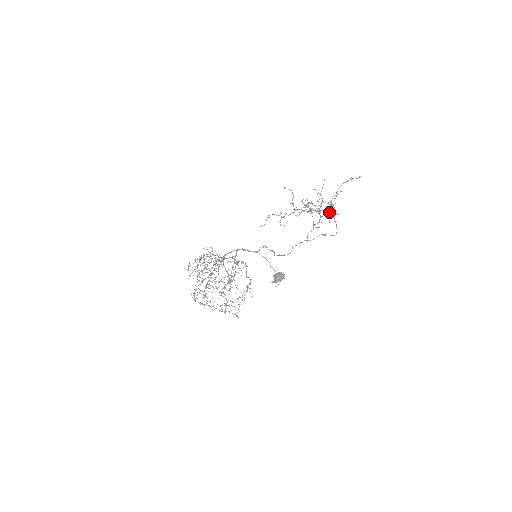
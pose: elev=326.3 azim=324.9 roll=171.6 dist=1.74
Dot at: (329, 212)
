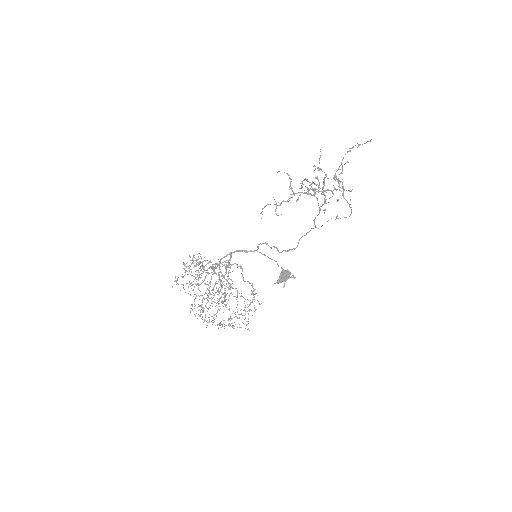
Dot at: (336, 189)
